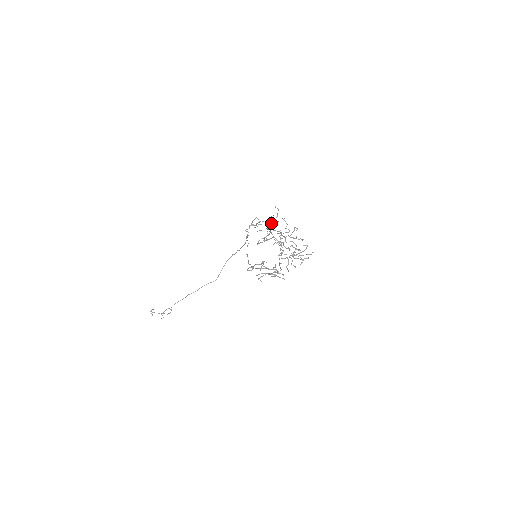
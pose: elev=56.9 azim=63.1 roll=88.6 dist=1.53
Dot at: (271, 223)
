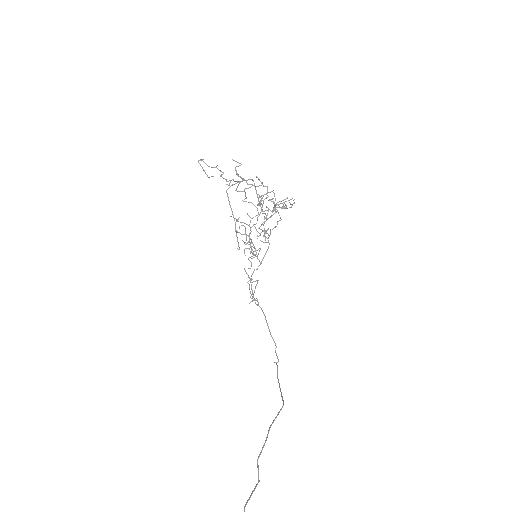
Dot at: (248, 242)
